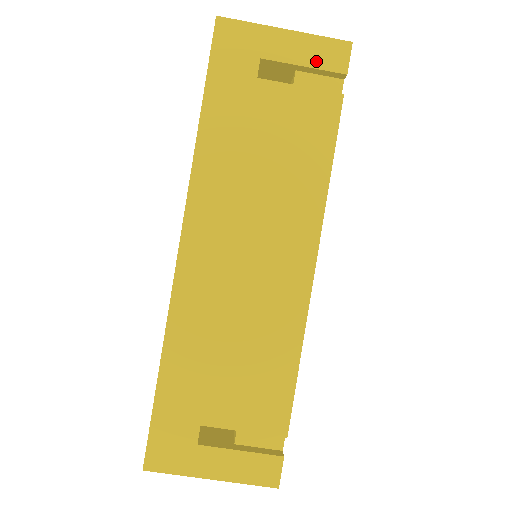
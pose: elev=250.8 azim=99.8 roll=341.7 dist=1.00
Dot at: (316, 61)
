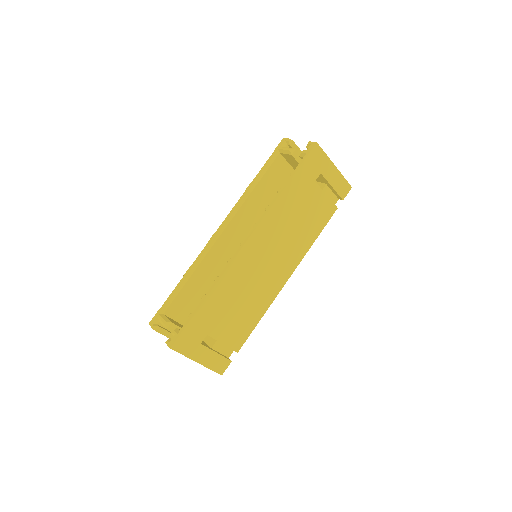
Dot at: (337, 187)
